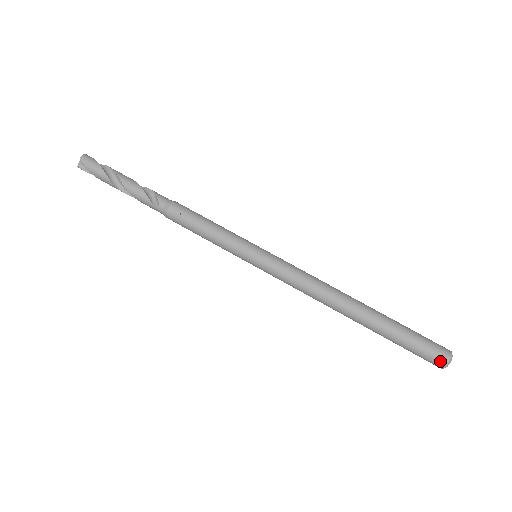
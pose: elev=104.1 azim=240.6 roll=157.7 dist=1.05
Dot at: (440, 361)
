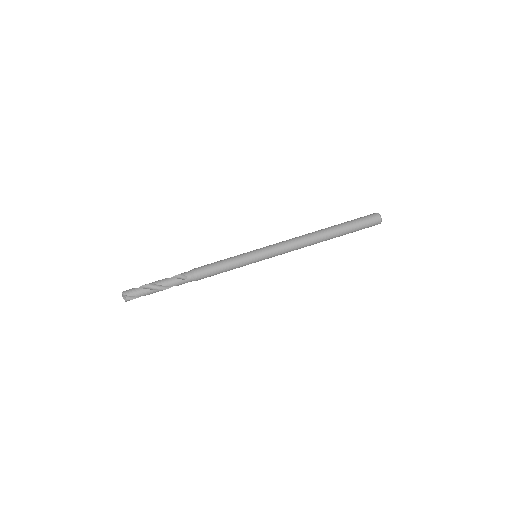
Dot at: (377, 219)
